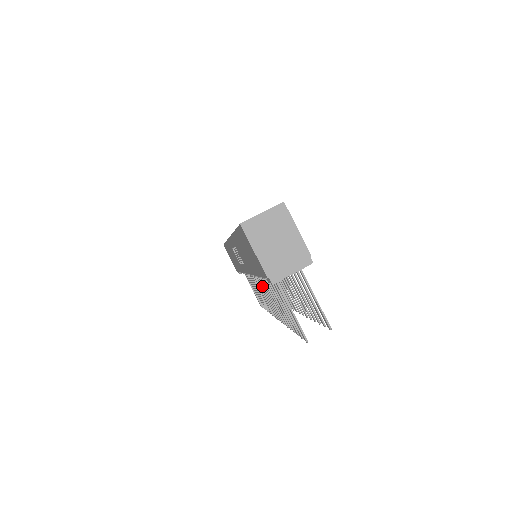
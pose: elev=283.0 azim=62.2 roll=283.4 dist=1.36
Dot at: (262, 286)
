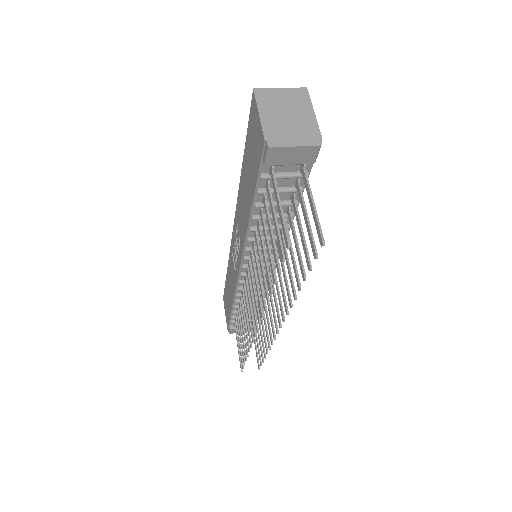
Dot at: (252, 278)
